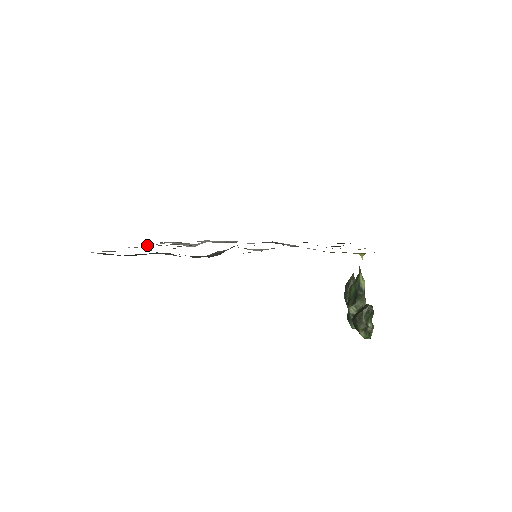
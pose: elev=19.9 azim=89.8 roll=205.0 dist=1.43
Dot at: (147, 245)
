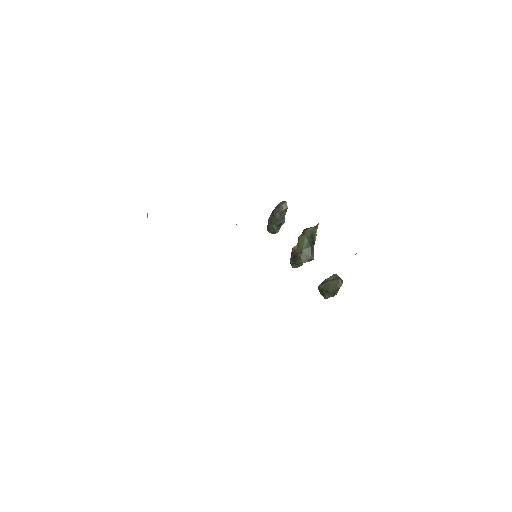
Dot at: occluded
